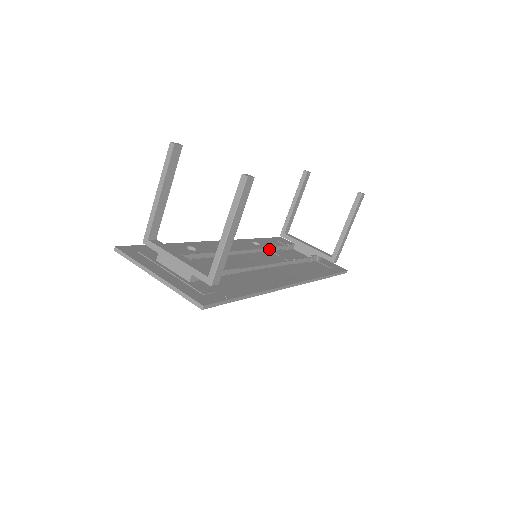
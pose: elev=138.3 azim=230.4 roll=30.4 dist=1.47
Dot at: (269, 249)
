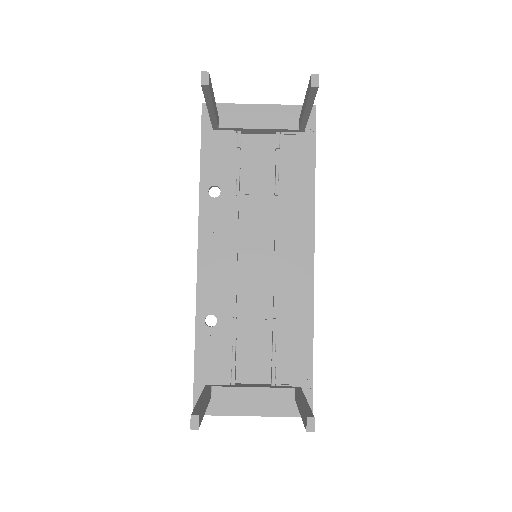
Dot at: (238, 197)
